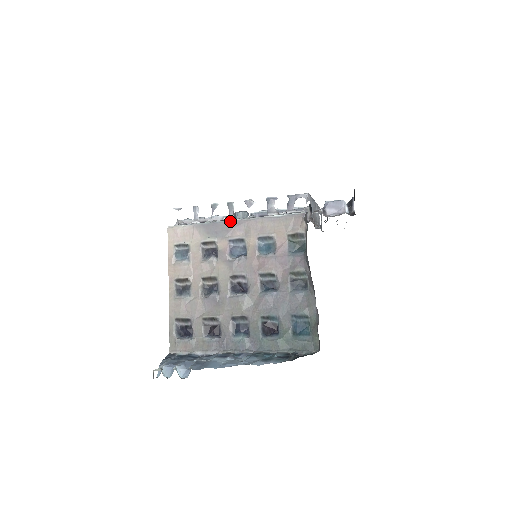
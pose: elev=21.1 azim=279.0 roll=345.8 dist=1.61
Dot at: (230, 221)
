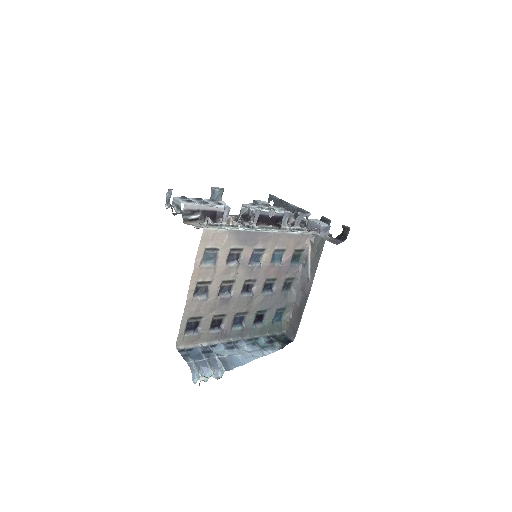
Dot at: (260, 232)
